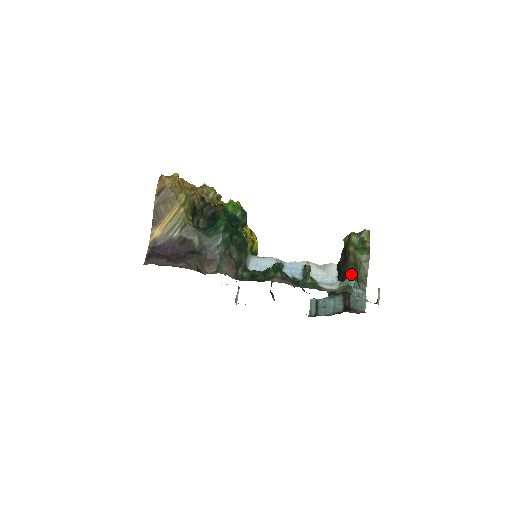
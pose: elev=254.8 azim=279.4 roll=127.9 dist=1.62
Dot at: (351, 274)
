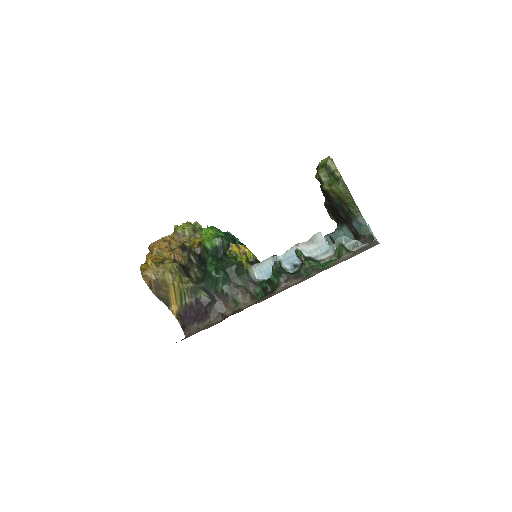
Dot at: (341, 207)
